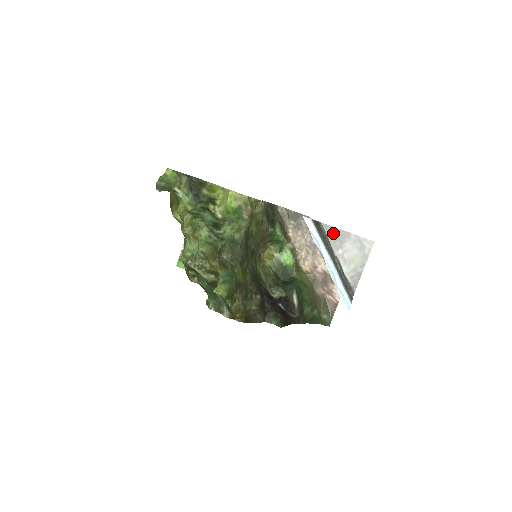
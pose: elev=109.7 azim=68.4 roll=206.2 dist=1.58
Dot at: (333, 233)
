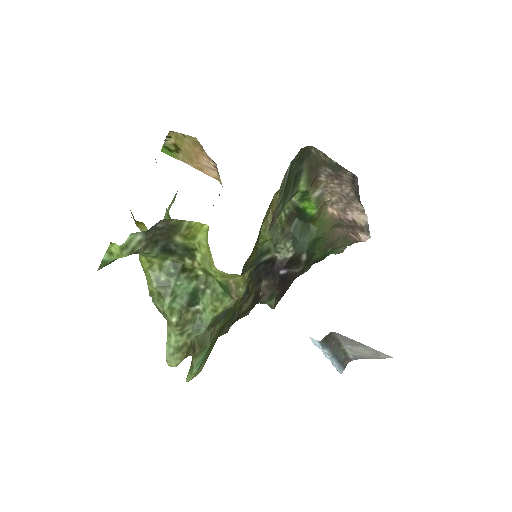
Dot at: (346, 339)
